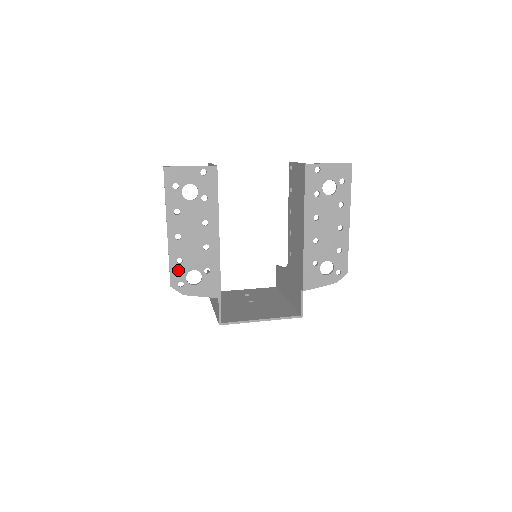
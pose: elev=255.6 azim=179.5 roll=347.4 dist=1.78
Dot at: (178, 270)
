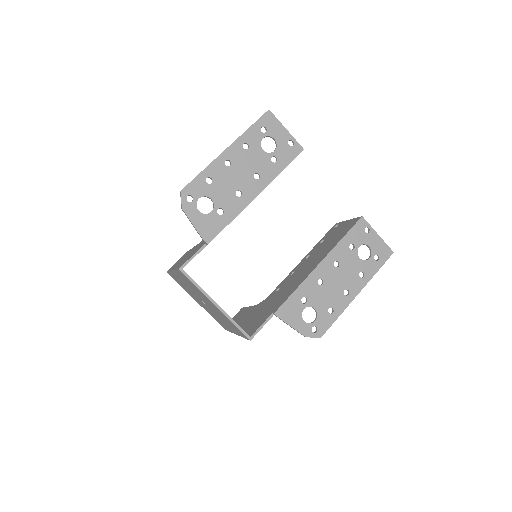
Dot at: (200, 186)
